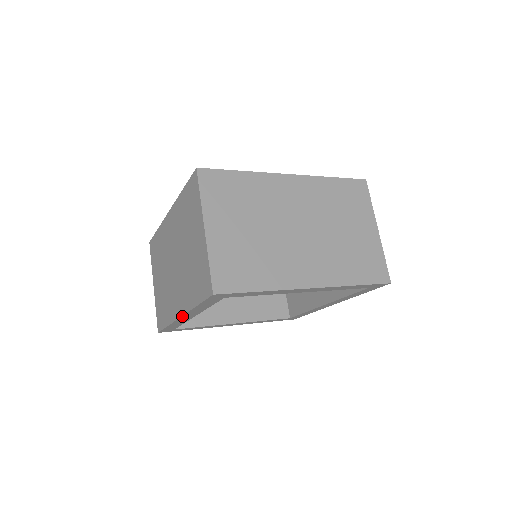
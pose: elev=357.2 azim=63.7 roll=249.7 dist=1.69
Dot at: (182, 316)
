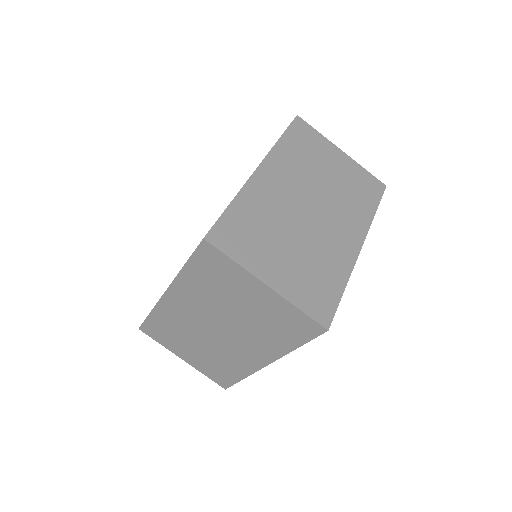
Dot at: occluded
